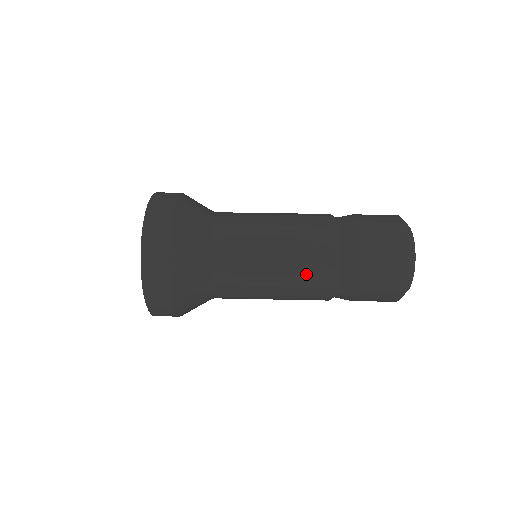
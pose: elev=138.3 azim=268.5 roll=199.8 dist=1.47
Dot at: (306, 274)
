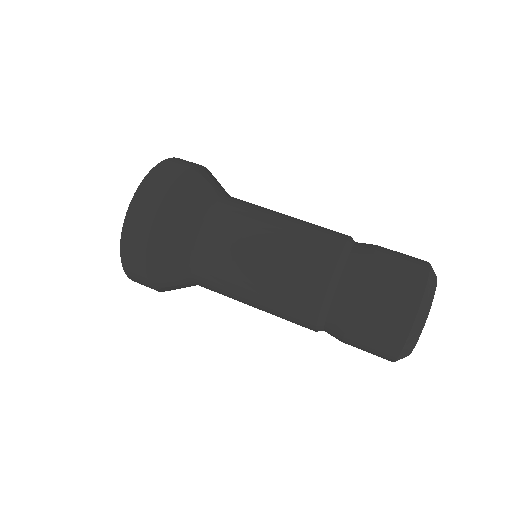
Dot at: (289, 298)
